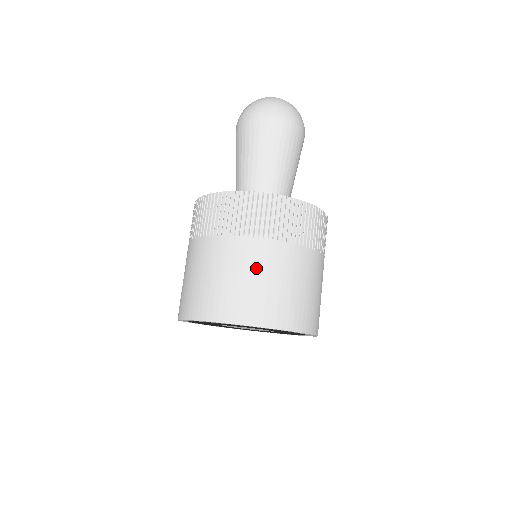
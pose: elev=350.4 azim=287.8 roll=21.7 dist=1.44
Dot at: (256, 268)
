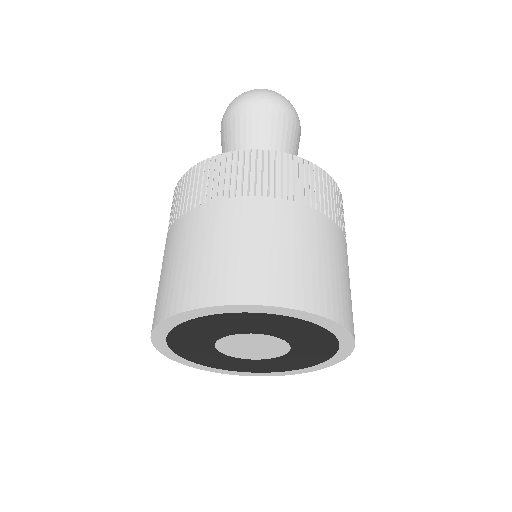
Dot at: (302, 238)
